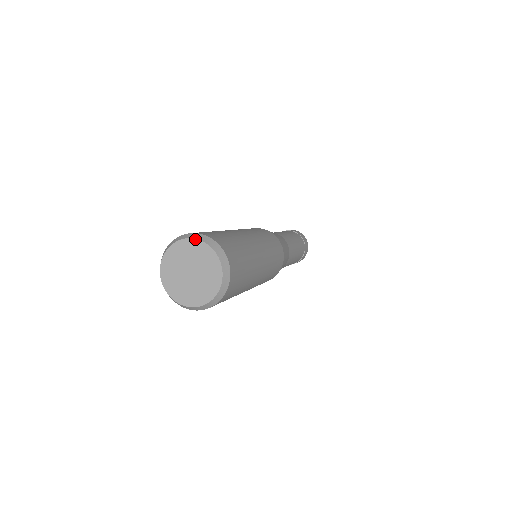
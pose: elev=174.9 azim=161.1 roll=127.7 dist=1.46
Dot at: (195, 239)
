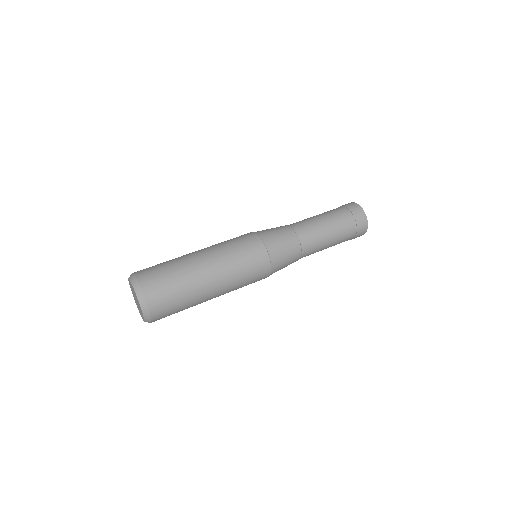
Dot at: (129, 279)
